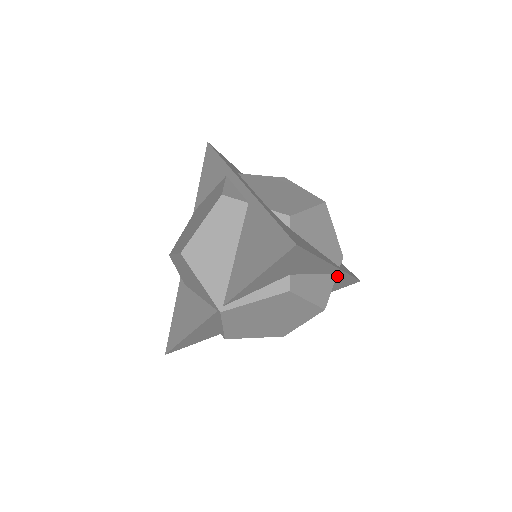
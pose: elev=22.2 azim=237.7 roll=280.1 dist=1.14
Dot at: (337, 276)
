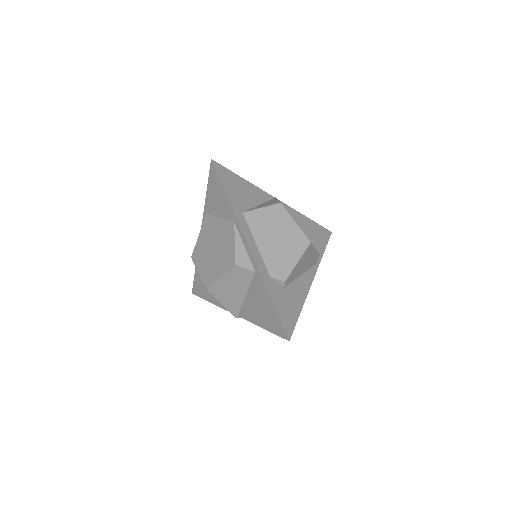
Dot at: occluded
